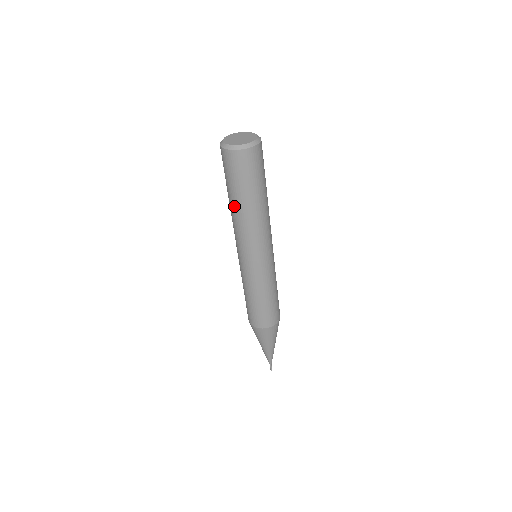
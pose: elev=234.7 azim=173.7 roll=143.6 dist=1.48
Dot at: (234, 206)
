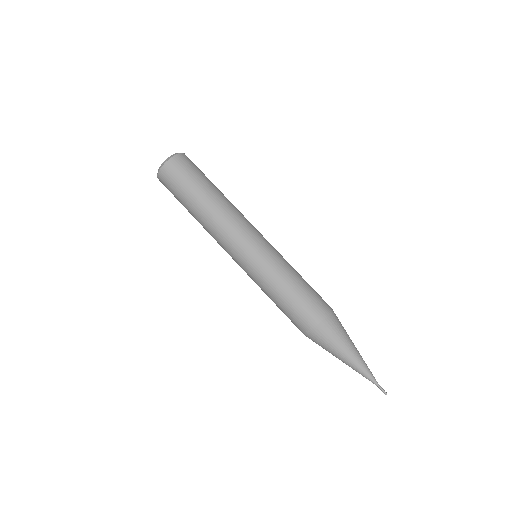
Dot at: (208, 200)
